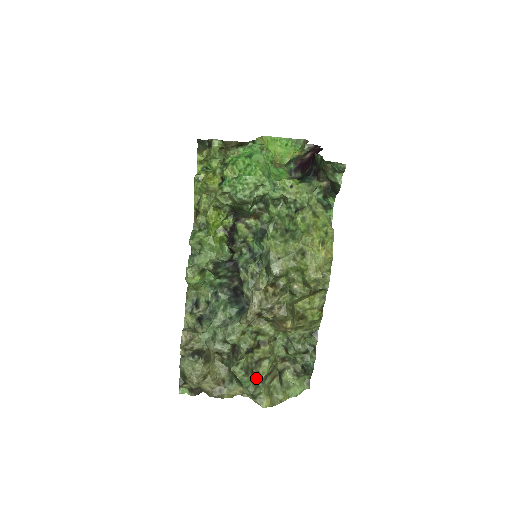
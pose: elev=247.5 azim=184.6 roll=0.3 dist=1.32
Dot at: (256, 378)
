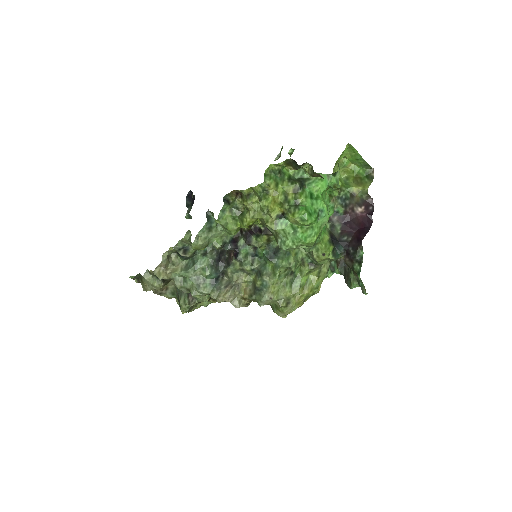
Dot at: (192, 308)
